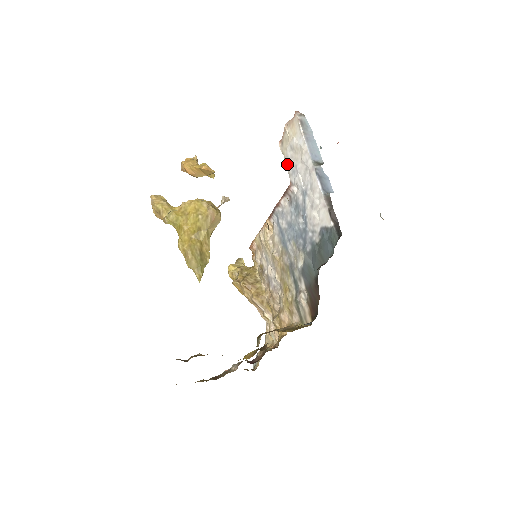
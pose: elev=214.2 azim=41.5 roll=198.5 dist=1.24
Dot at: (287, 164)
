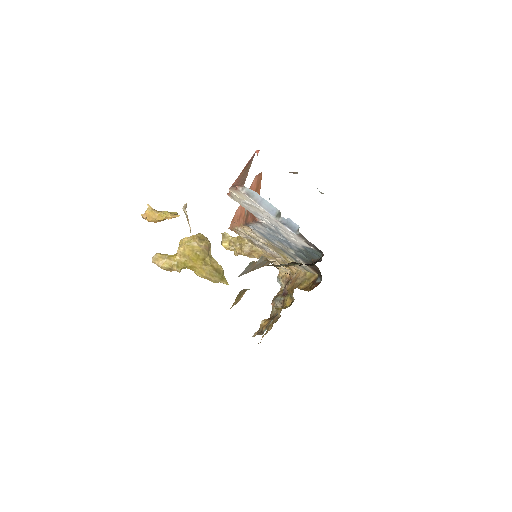
Dot at: (246, 209)
